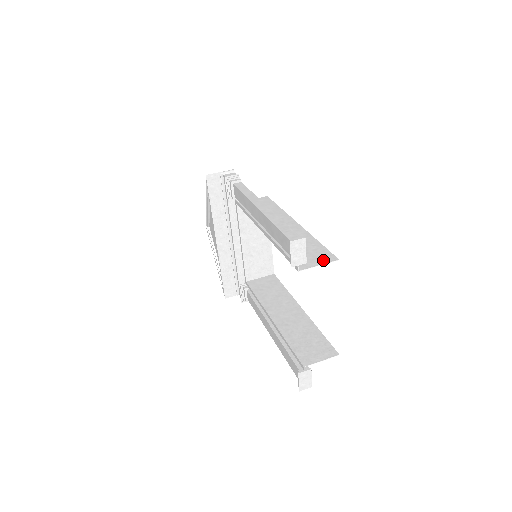
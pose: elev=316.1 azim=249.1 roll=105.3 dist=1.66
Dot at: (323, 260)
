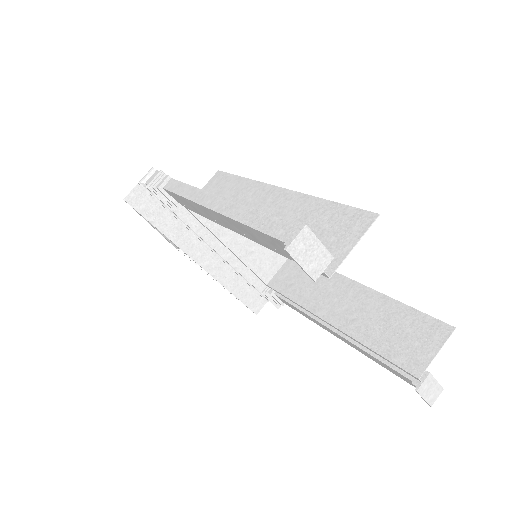
Dot at: (355, 231)
